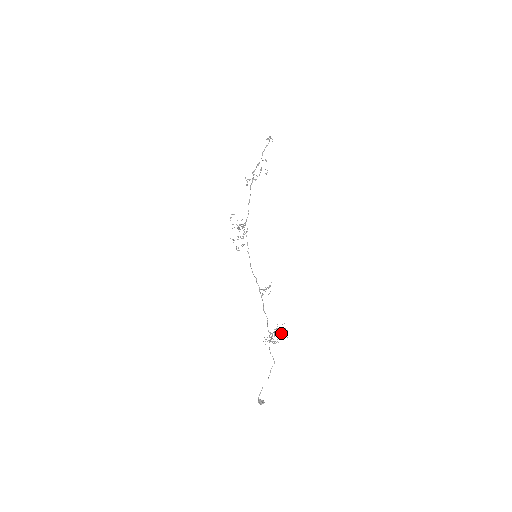
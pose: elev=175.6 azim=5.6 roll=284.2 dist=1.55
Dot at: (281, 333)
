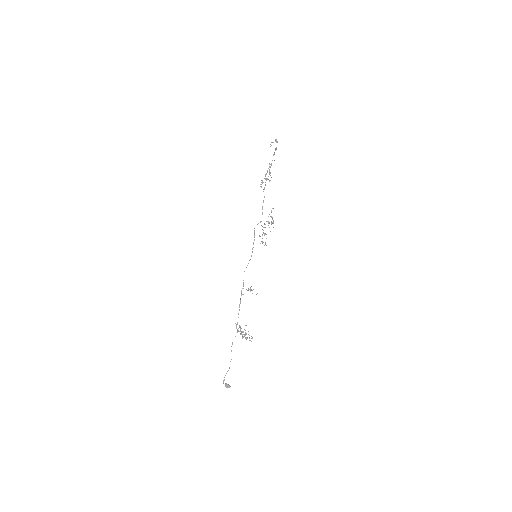
Dot at: (245, 333)
